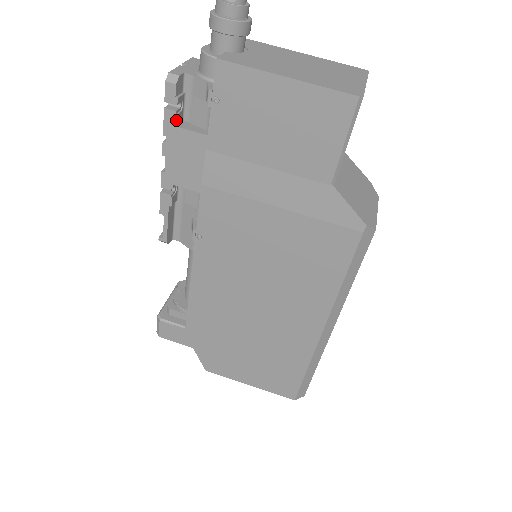
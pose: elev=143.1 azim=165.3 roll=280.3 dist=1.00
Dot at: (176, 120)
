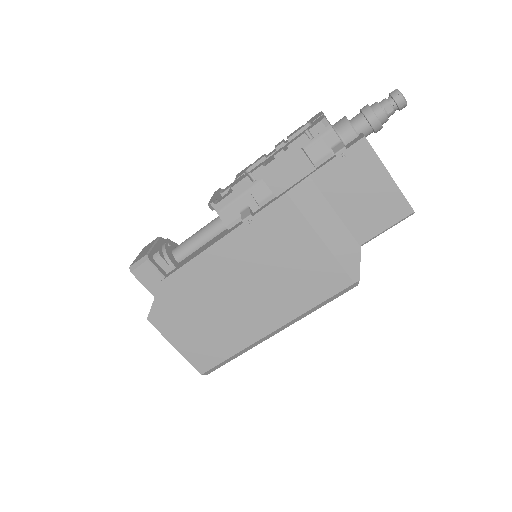
Dot at: occluded
